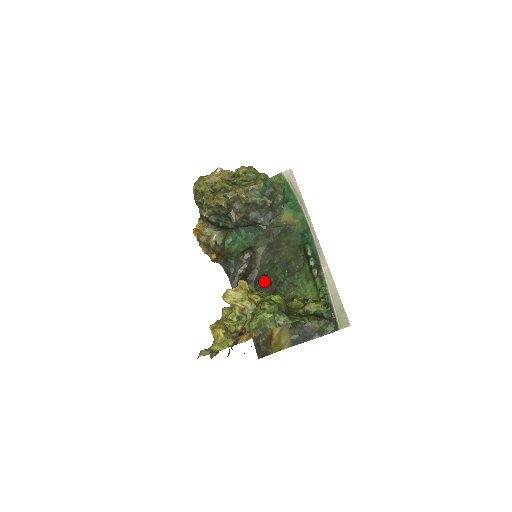
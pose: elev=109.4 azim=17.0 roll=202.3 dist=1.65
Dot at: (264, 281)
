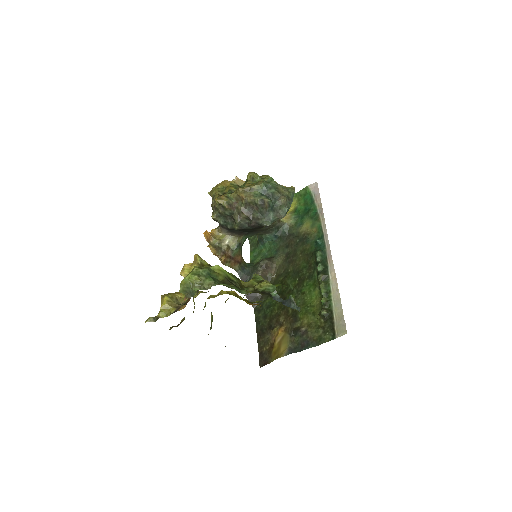
Dot at: (277, 290)
